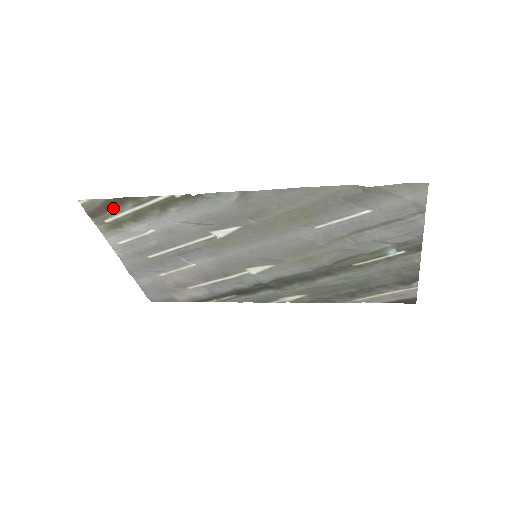
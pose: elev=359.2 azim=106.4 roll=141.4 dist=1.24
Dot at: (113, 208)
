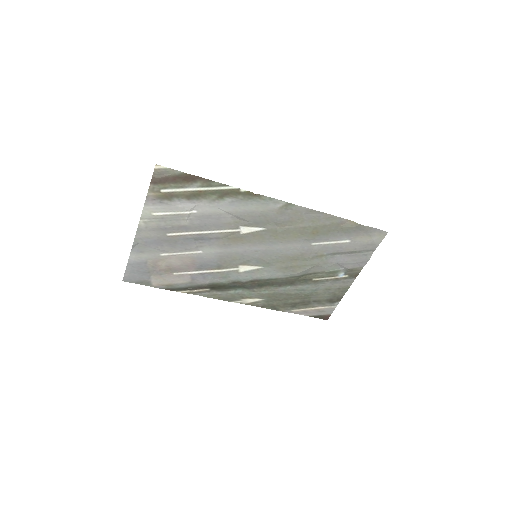
Dot at: (181, 182)
